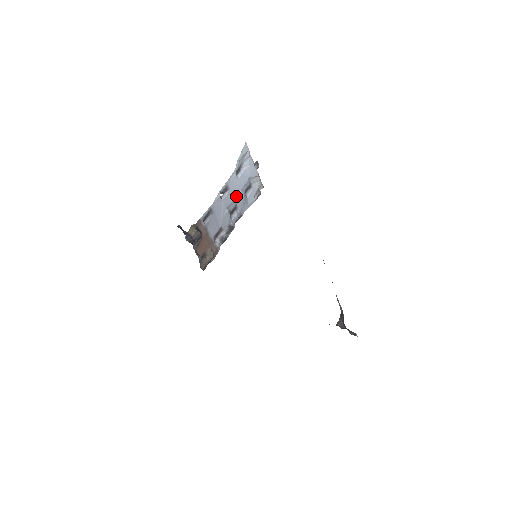
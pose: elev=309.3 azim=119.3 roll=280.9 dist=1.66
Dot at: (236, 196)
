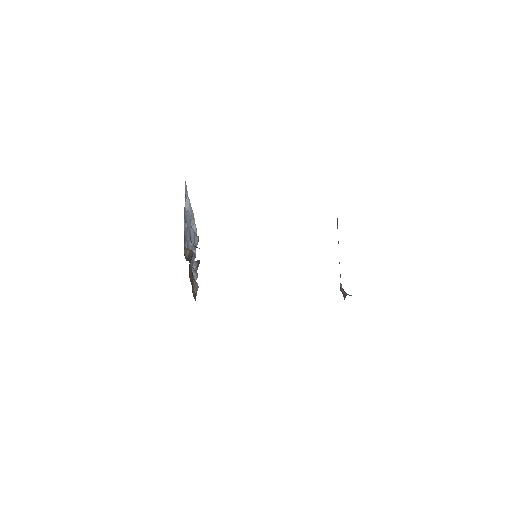
Dot at: (190, 232)
